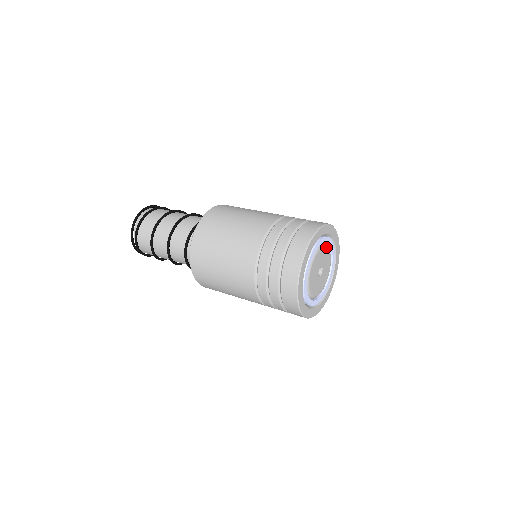
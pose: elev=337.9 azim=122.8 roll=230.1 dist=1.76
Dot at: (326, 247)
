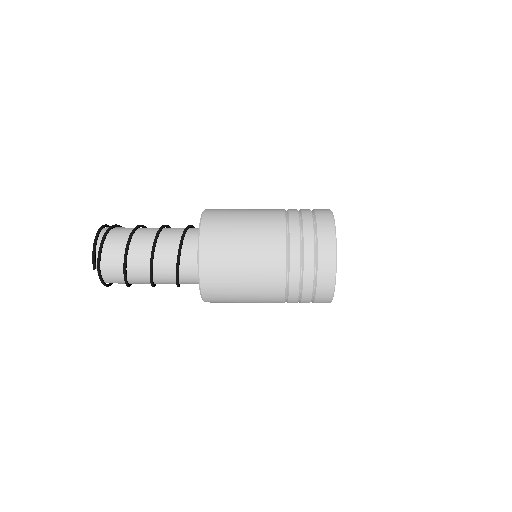
Dot at: occluded
